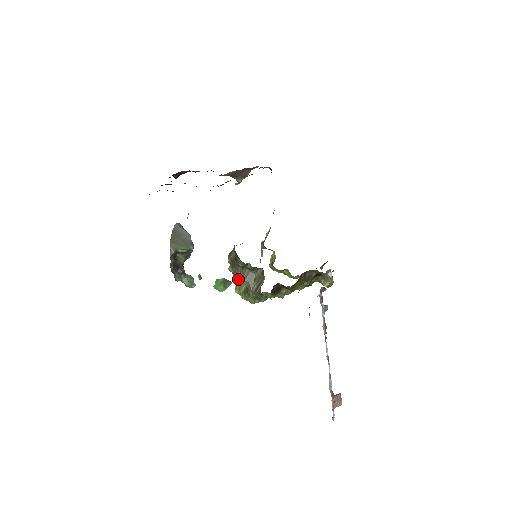
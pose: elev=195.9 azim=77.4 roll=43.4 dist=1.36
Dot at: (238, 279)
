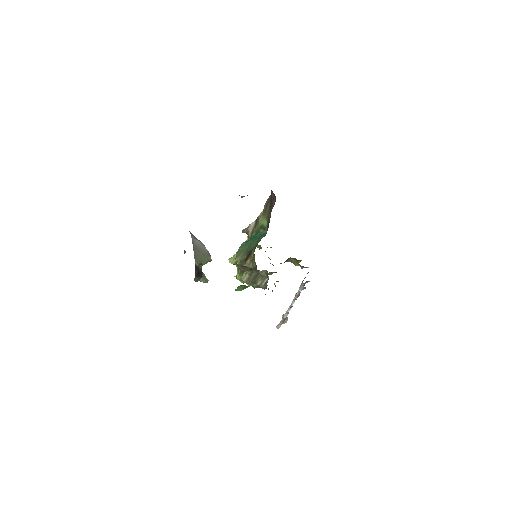
Dot at: occluded
